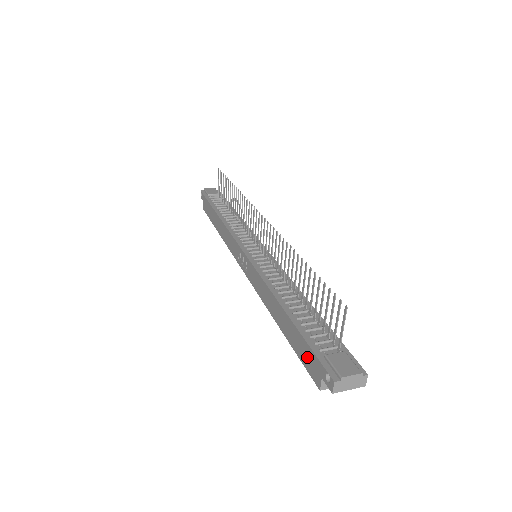
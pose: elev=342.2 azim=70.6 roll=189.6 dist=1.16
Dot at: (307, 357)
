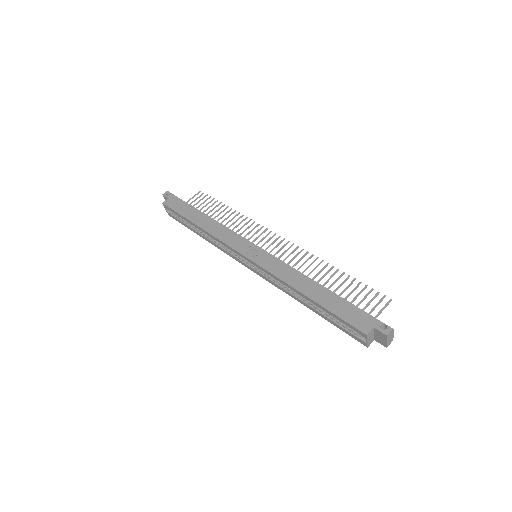
Dot at: (354, 315)
